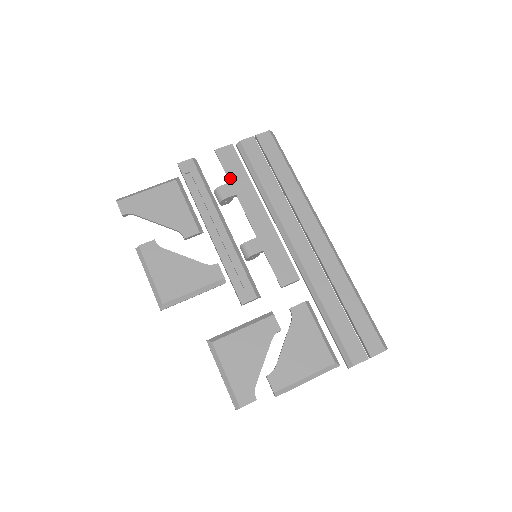
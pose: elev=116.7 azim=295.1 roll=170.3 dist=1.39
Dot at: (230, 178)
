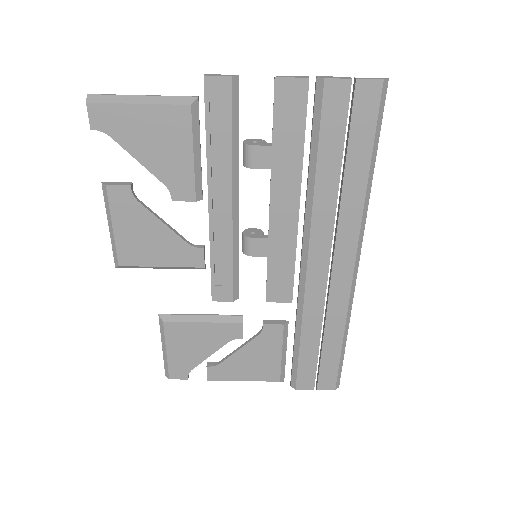
Dot at: (275, 139)
